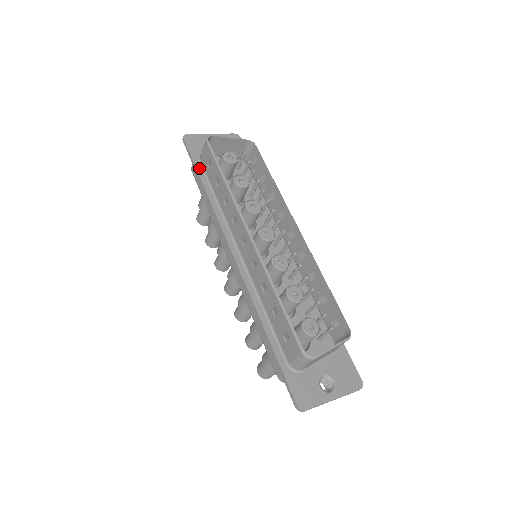
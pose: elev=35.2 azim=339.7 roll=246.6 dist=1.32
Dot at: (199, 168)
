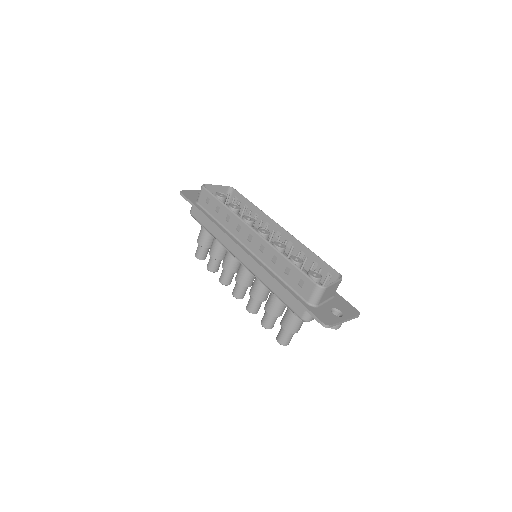
Dot at: (199, 207)
